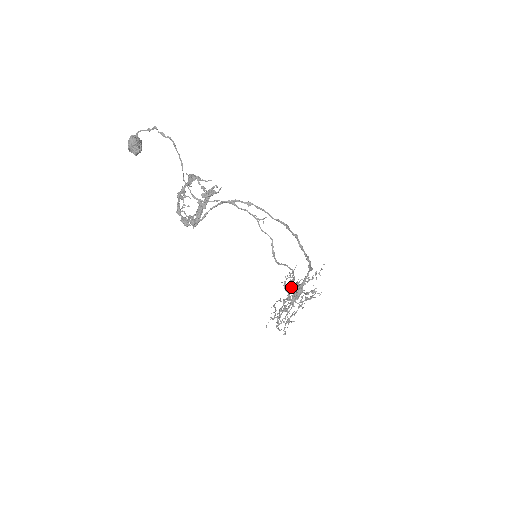
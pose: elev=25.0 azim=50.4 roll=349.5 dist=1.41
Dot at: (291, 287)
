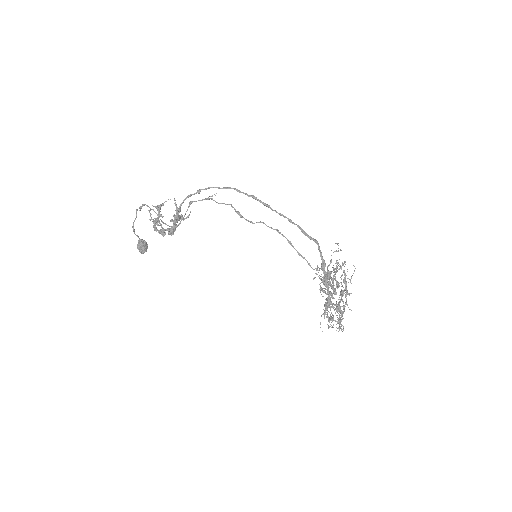
Dot at: (322, 281)
